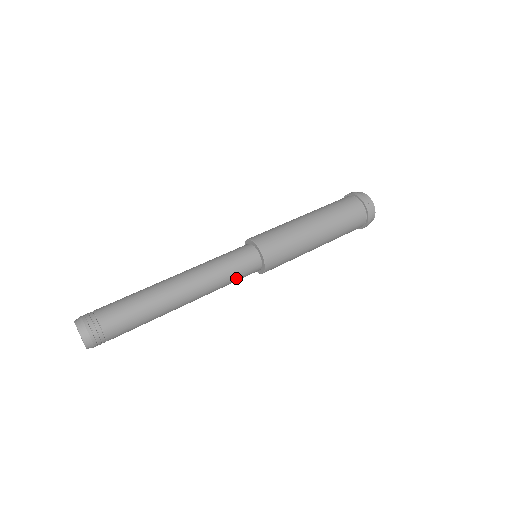
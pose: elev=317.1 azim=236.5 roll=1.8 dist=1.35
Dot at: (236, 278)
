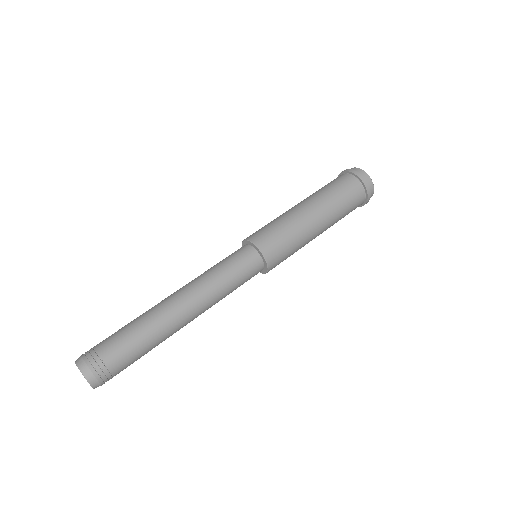
Dot at: (238, 280)
